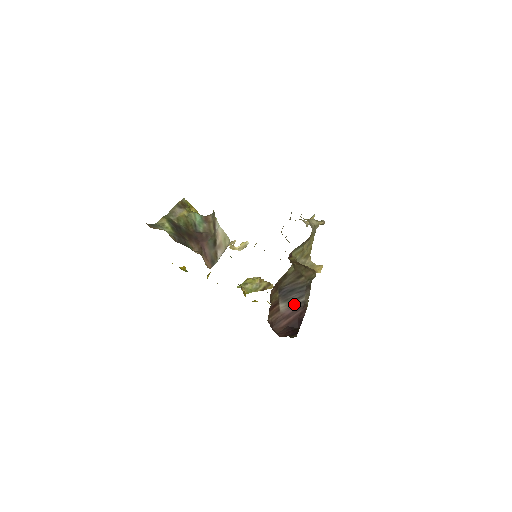
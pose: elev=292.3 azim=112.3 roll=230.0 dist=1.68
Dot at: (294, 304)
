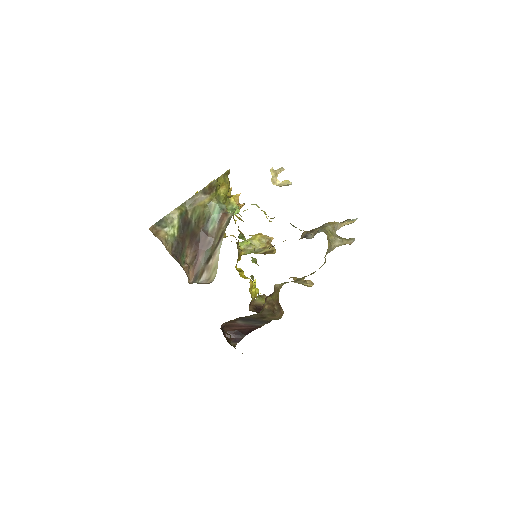
Dot at: (250, 324)
